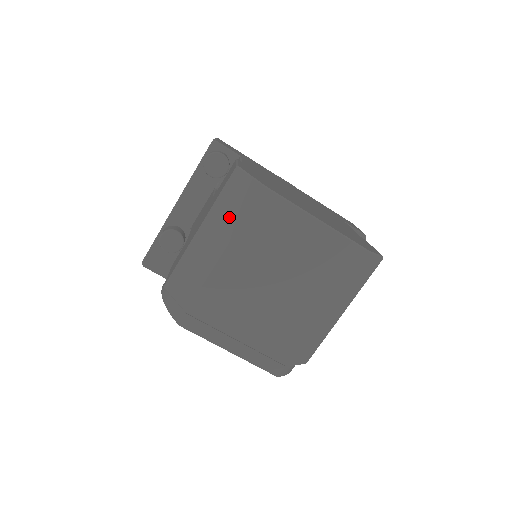
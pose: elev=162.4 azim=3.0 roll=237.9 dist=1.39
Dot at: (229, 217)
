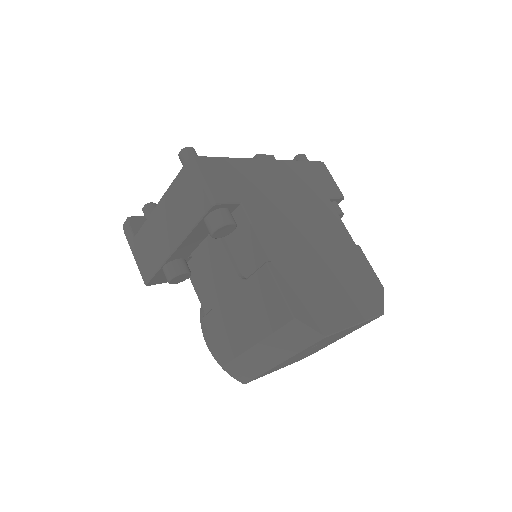
Dot at: (288, 346)
